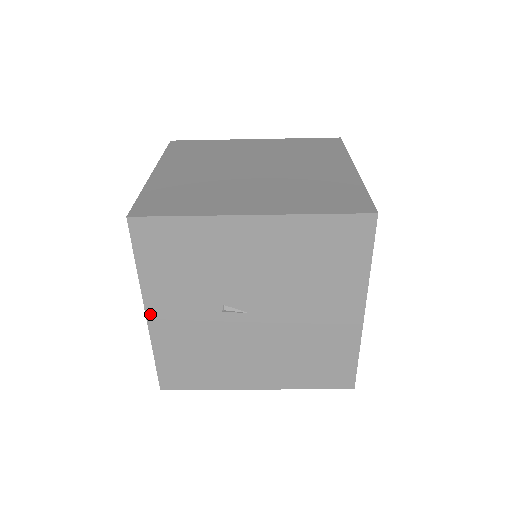
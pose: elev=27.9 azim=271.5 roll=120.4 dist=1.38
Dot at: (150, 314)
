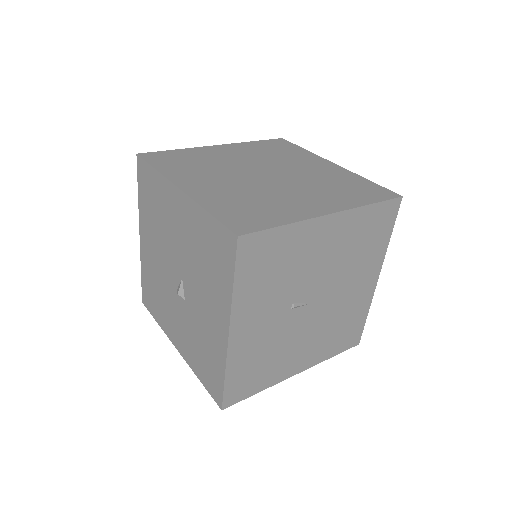
Dot at: (233, 333)
